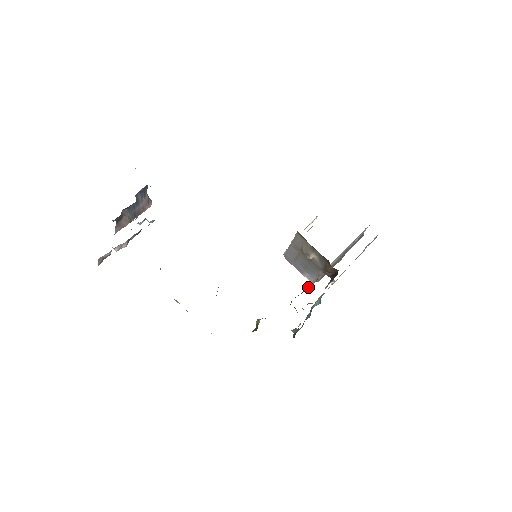
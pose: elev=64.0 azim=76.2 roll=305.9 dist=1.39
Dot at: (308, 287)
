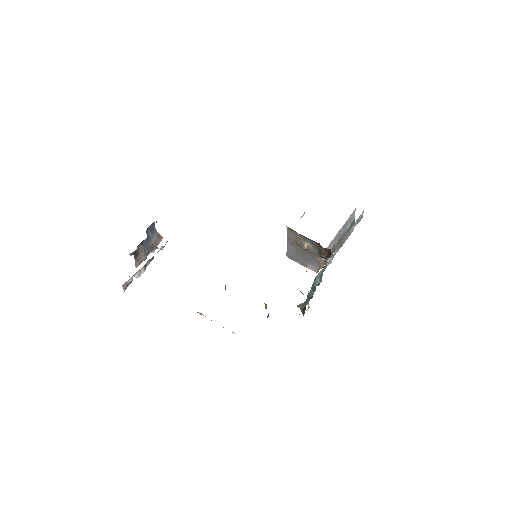
Dot at: occluded
